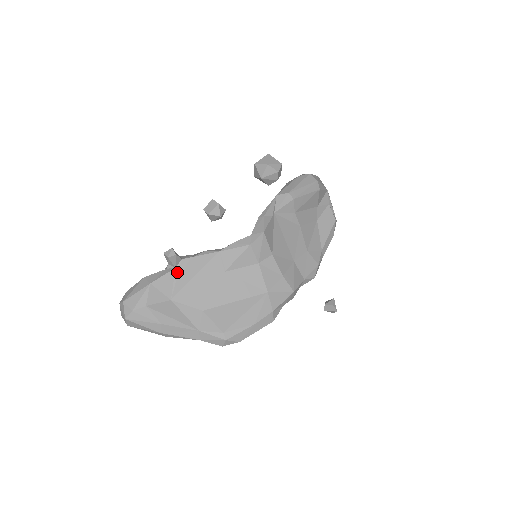
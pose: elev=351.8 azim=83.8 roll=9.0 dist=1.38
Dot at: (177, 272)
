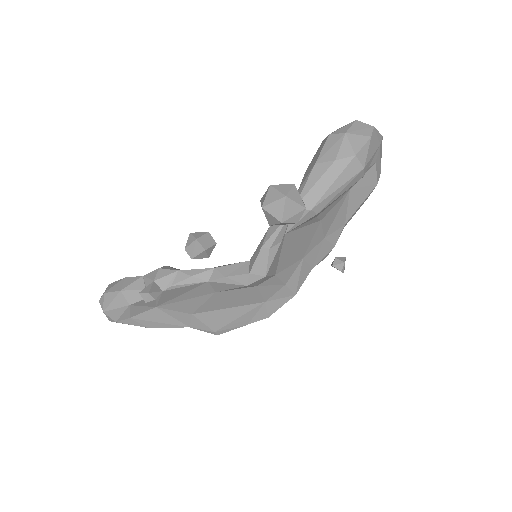
Dot at: (159, 296)
